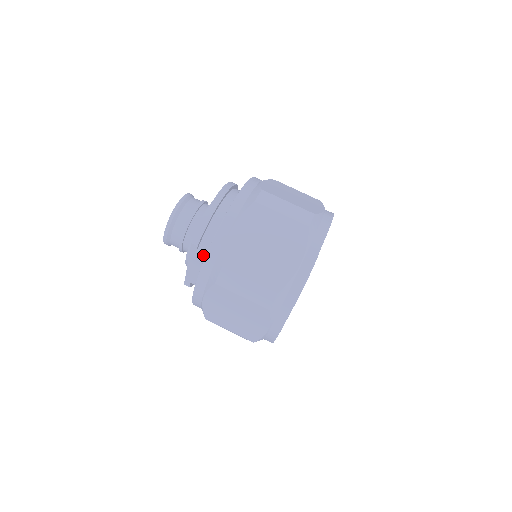
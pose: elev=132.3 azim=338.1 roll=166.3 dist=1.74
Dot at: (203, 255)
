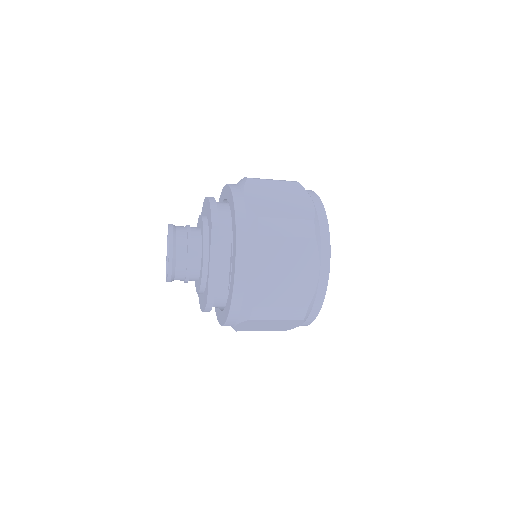
Dot at: (225, 237)
